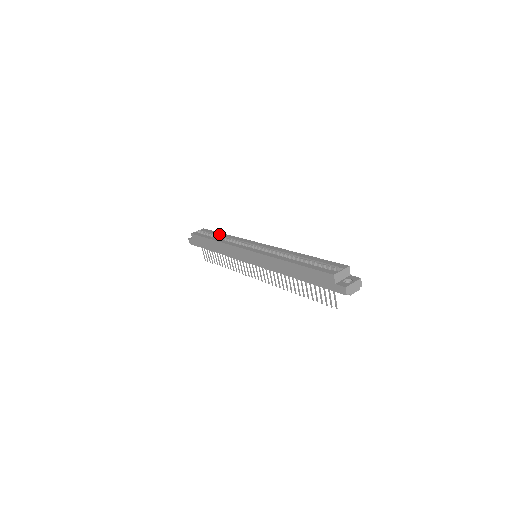
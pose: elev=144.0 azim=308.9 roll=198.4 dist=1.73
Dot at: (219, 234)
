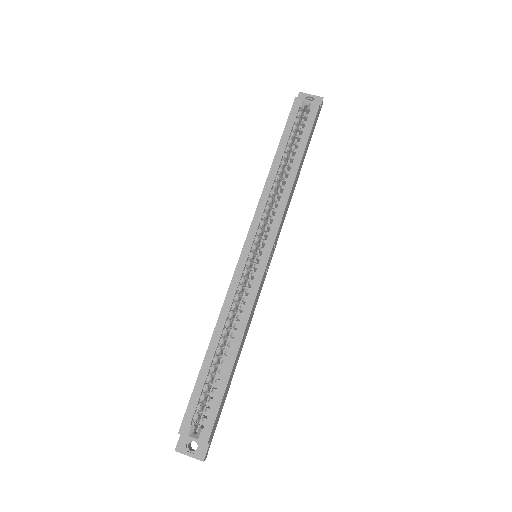
Dot at: (297, 153)
